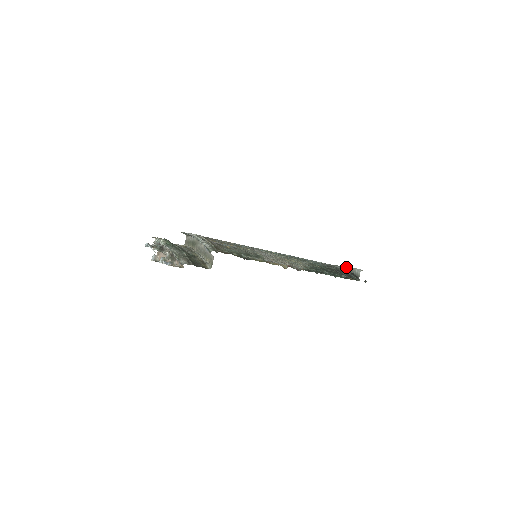
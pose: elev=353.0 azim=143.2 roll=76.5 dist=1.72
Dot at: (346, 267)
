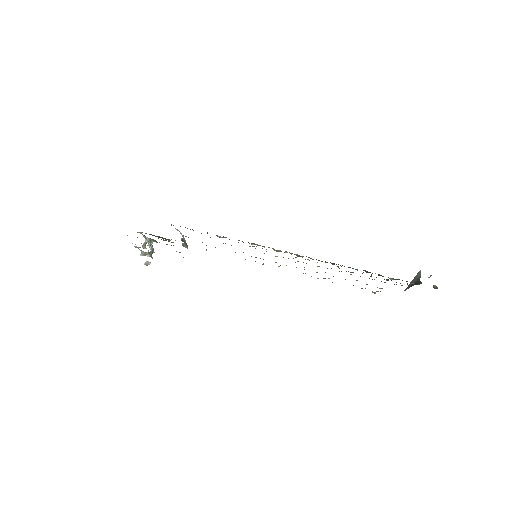
Dot at: (411, 282)
